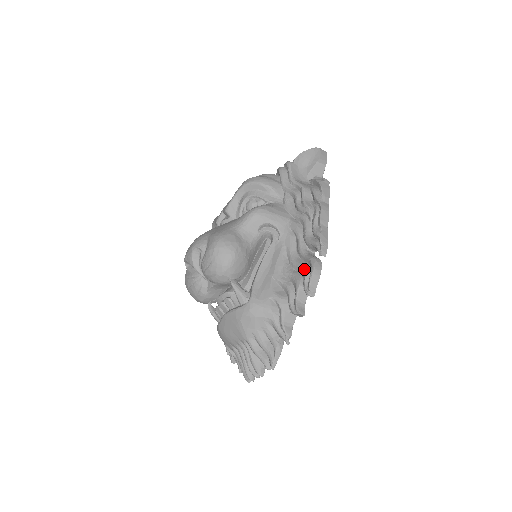
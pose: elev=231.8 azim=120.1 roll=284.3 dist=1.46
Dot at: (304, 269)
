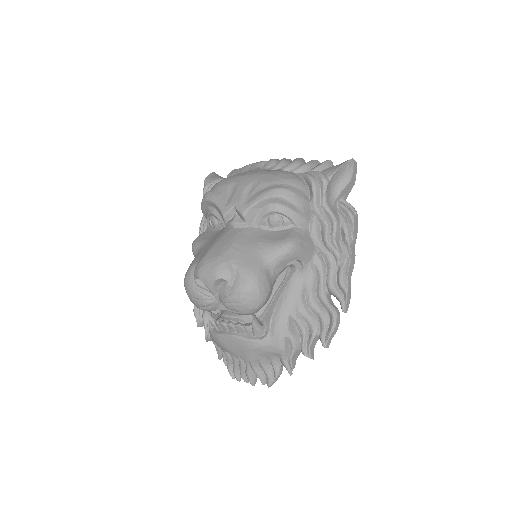
Dot at: (324, 319)
